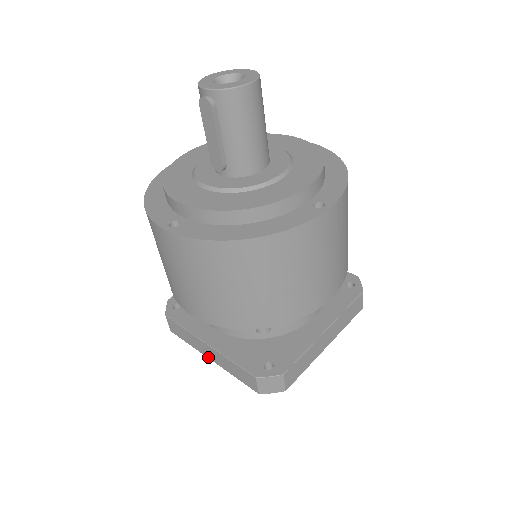
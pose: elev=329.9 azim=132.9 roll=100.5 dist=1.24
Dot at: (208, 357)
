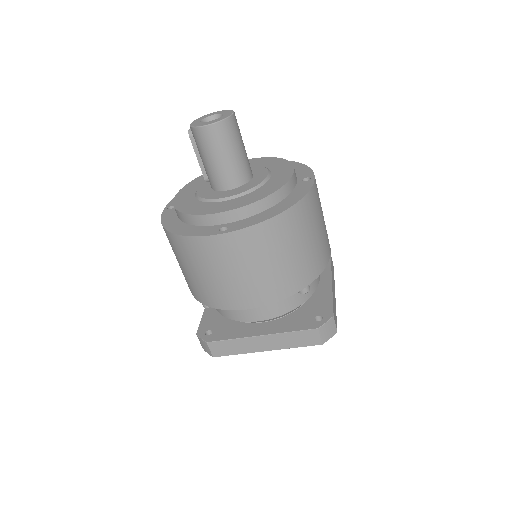
Dot at: occluded
